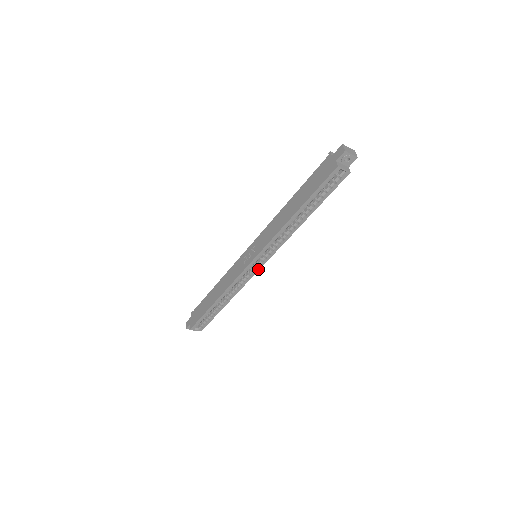
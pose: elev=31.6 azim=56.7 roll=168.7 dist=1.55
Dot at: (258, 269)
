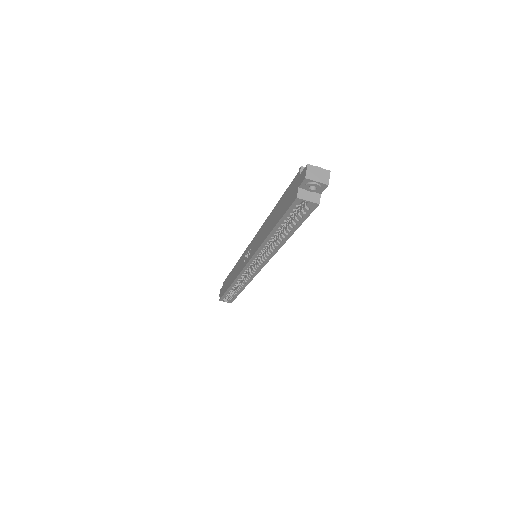
Dot at: (258, 271)
